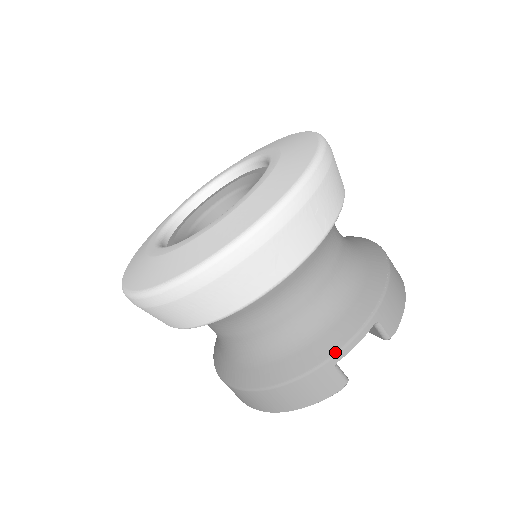
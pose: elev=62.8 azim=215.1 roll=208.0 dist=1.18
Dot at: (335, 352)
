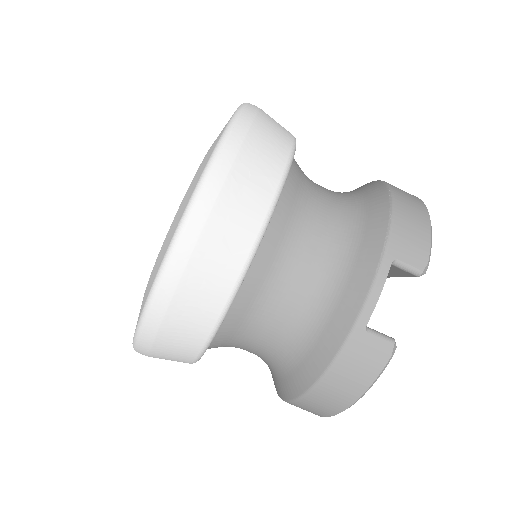
Dot at: (357, 315)
